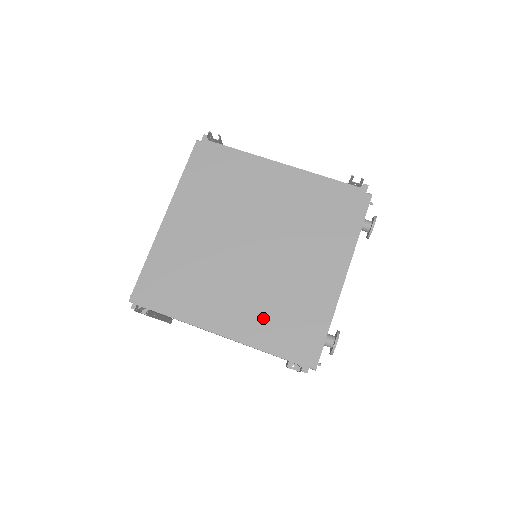
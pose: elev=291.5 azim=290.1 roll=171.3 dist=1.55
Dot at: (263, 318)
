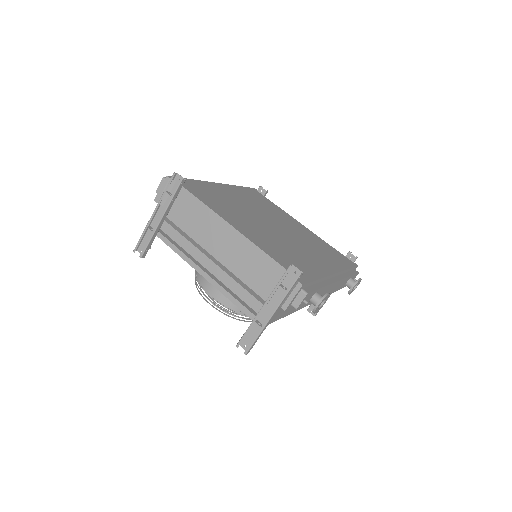
Dot at: (272, 246)
